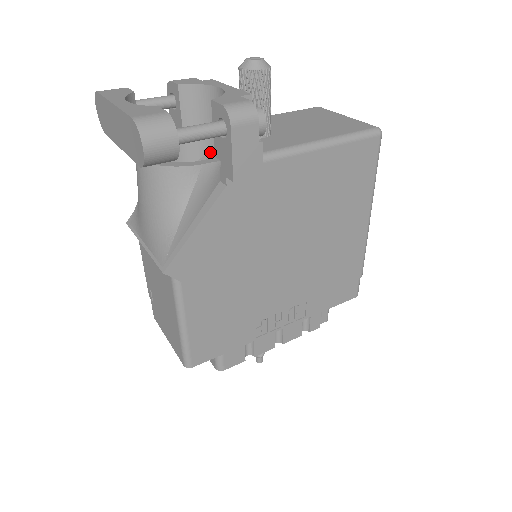
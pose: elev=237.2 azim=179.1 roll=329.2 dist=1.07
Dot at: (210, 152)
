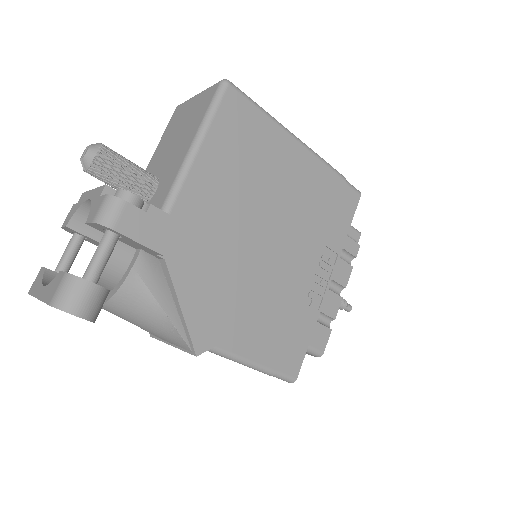
Dot at: occluded
